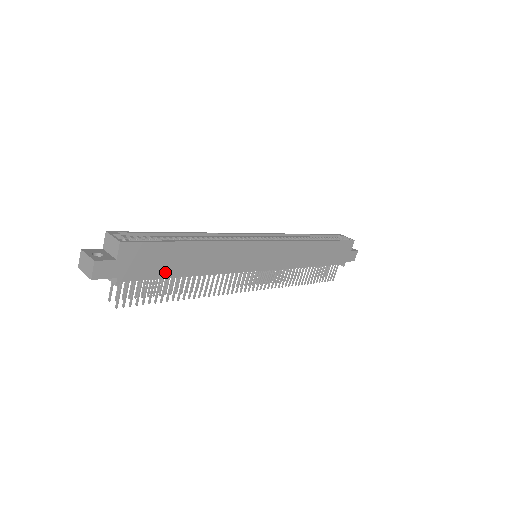
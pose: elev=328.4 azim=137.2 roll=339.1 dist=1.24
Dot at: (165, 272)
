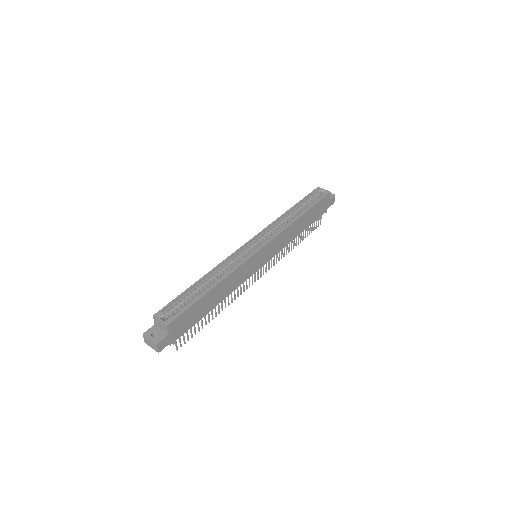
Dot at: (200, 316)
